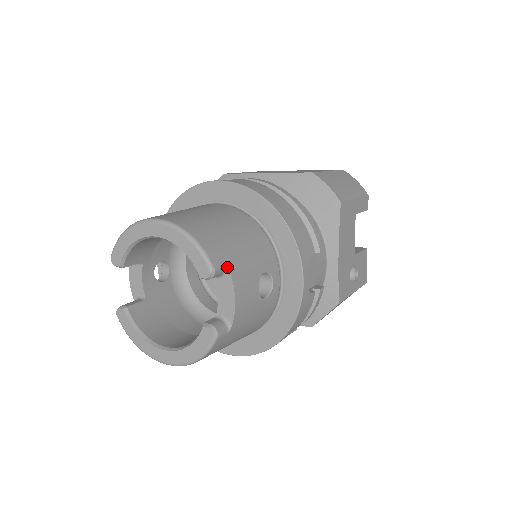
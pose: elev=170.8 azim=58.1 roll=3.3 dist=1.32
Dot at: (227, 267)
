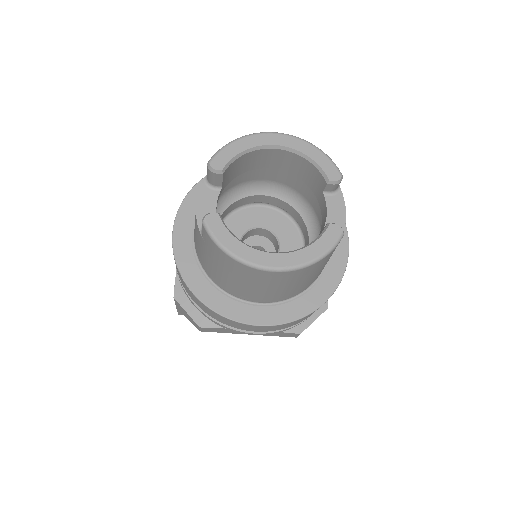
Dot at: (339, 185)
